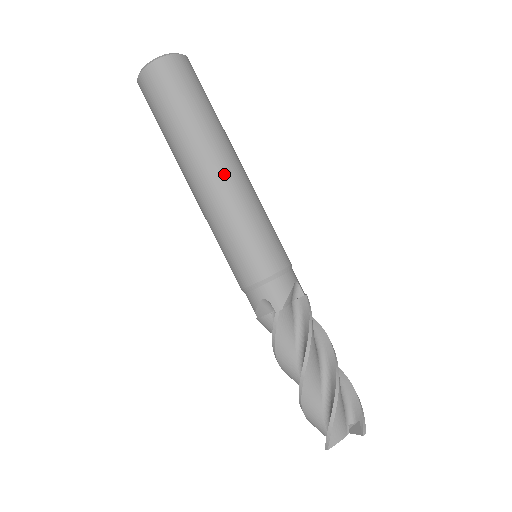
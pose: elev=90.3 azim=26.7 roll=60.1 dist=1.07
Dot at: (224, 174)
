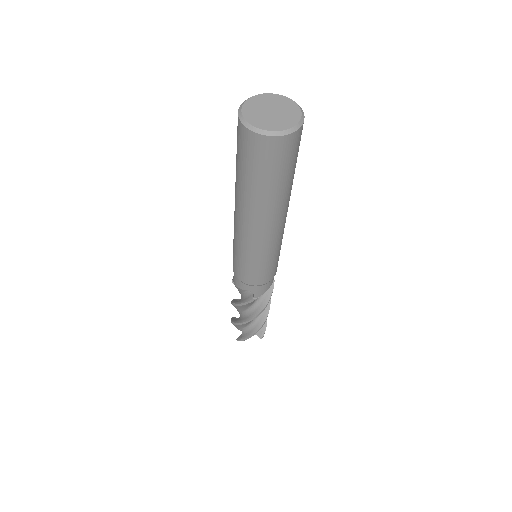
Dot at: (275, 229)
